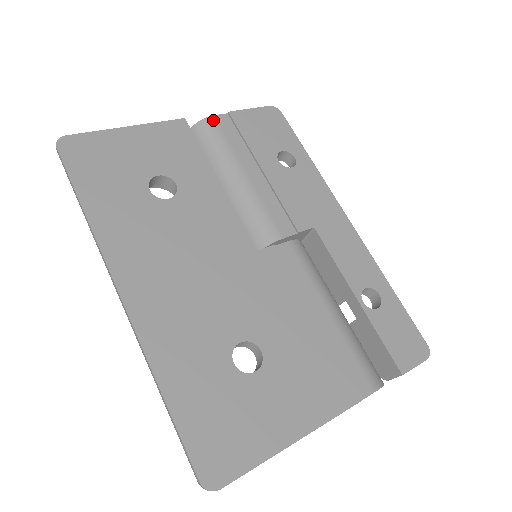
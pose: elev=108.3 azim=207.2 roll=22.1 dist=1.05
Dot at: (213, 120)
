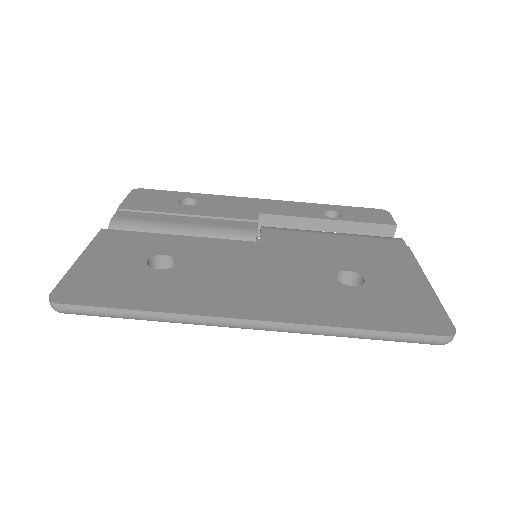
Dot at: (117, 219)
